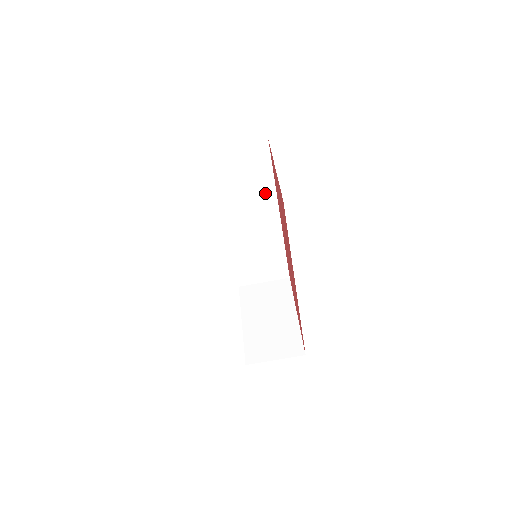
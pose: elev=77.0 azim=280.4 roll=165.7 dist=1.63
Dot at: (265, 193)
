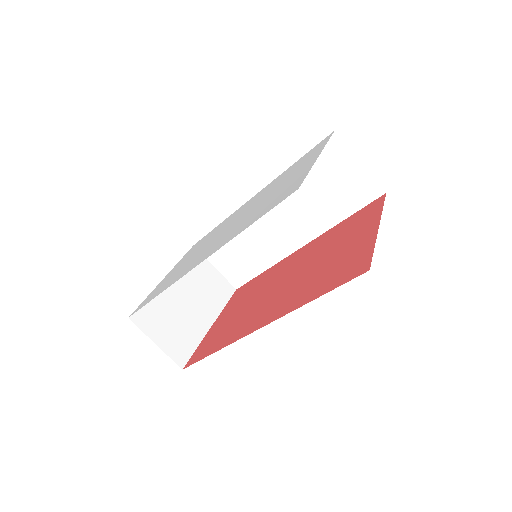
Dot at: (320, 220)
